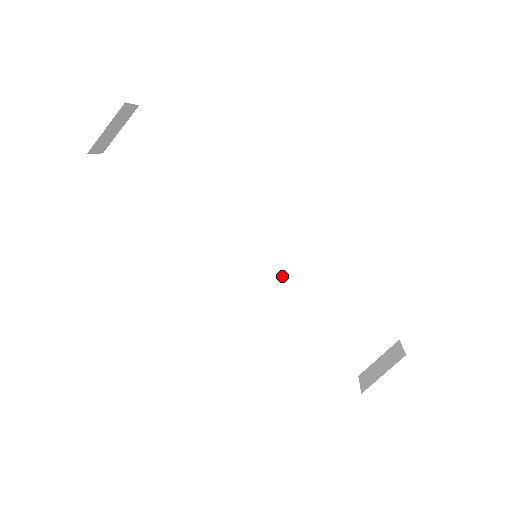
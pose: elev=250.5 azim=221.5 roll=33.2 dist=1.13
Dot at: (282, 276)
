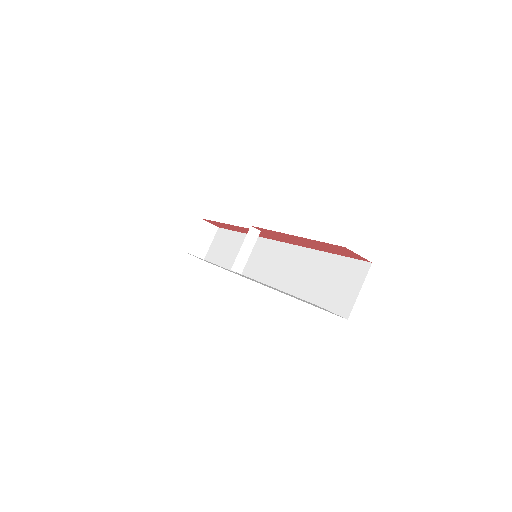
Dot at: (282, 268)
